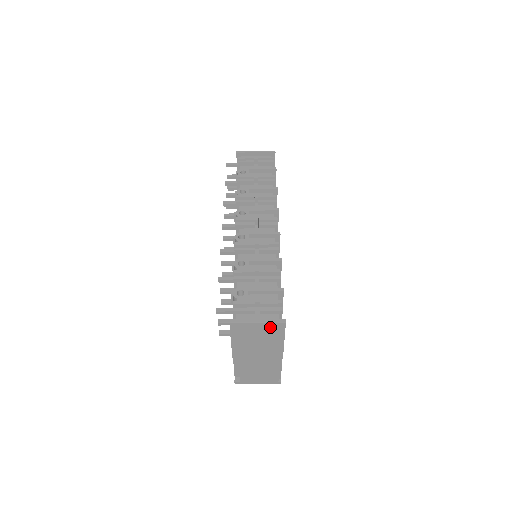
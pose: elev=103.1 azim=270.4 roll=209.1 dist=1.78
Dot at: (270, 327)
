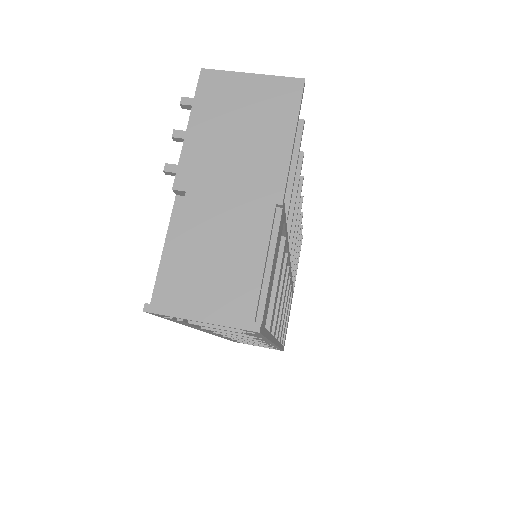
Dot at: (273, 90)
